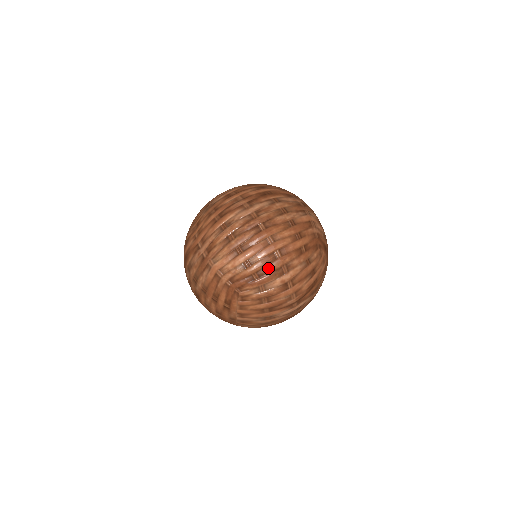
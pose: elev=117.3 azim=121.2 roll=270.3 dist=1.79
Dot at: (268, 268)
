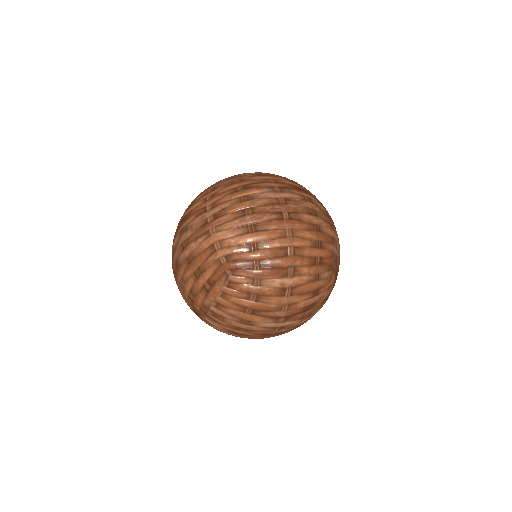
Dot at: (274, 261)
